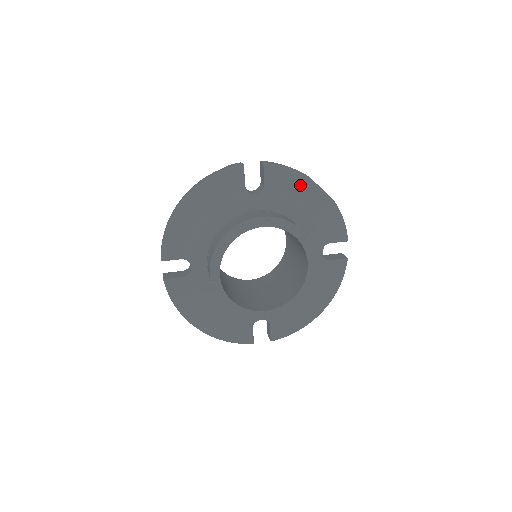
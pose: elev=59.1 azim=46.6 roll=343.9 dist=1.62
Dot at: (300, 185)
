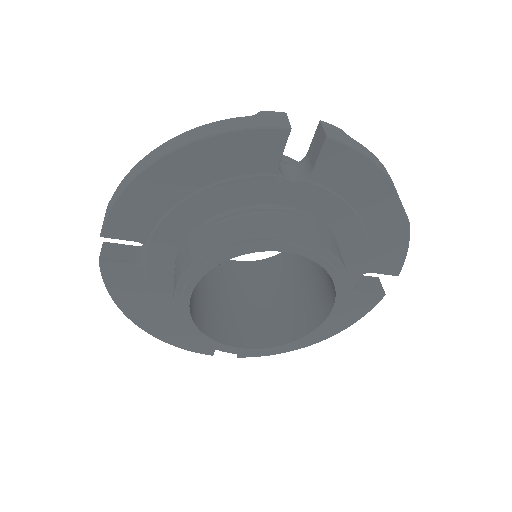
Dot at: (370, 187)
